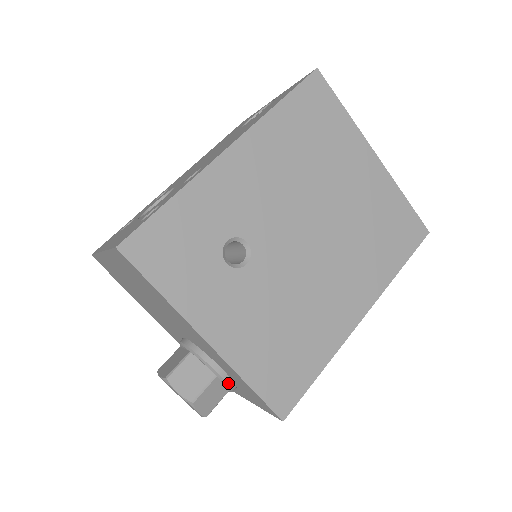
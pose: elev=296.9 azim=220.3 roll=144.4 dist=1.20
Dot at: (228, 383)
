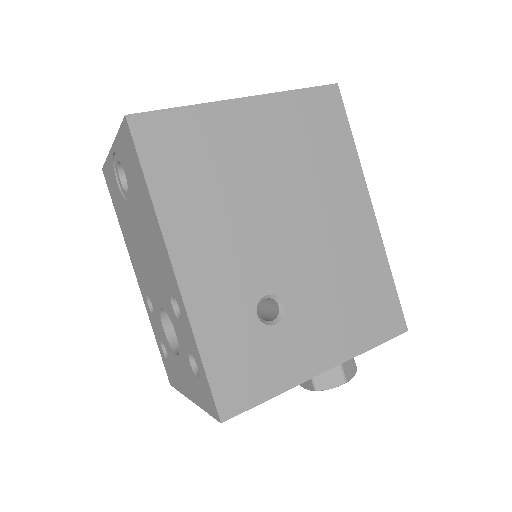
Dot at: occluded
